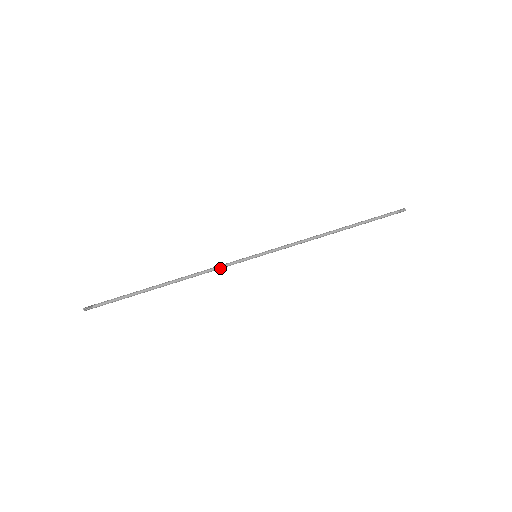
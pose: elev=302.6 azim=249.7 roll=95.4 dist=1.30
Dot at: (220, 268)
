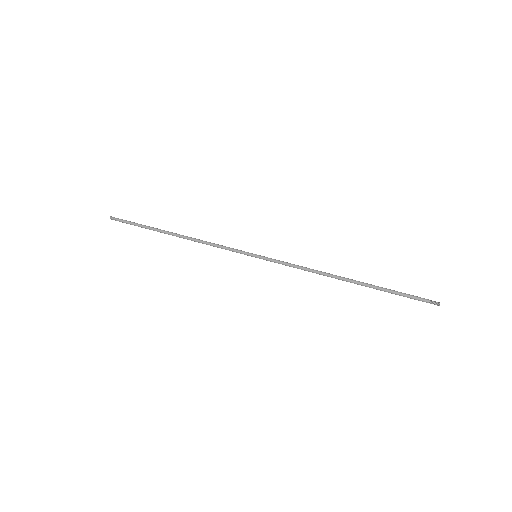
Dot at: (220, 247)
